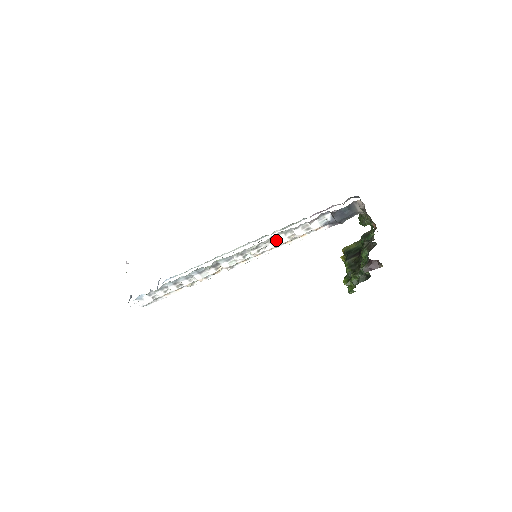
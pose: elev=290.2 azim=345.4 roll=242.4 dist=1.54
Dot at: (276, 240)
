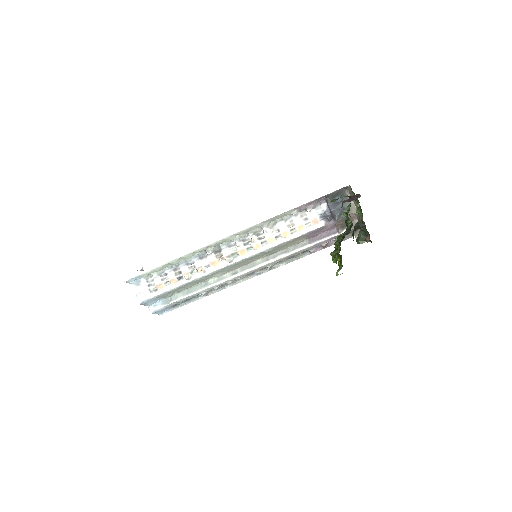
Dot at: (276, 228)
